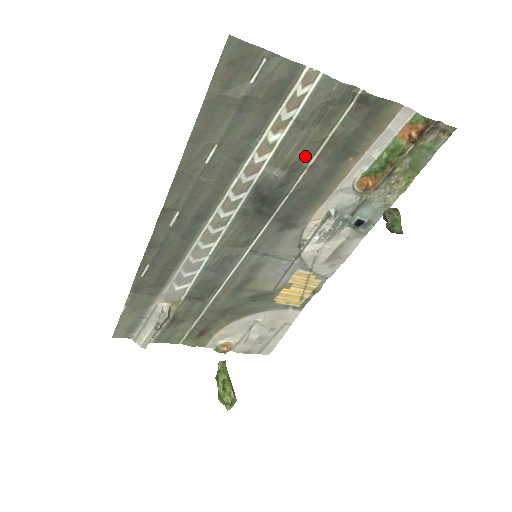
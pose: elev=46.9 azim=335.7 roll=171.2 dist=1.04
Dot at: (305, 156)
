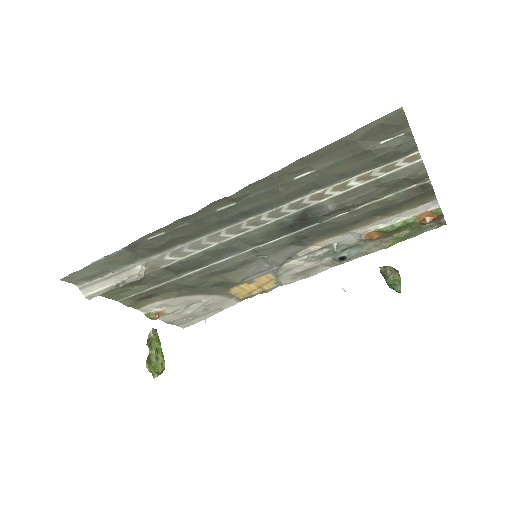
Dot at: (359, 204)
